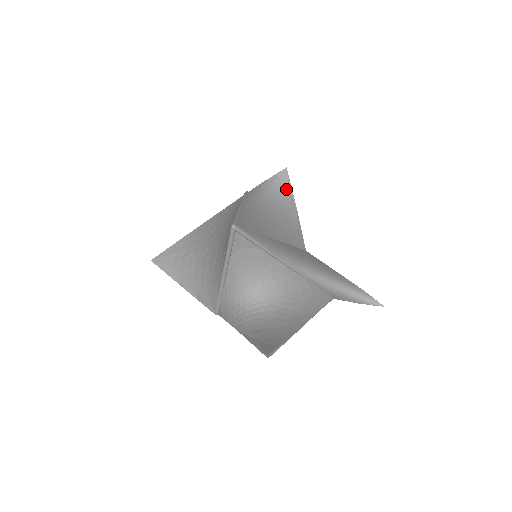
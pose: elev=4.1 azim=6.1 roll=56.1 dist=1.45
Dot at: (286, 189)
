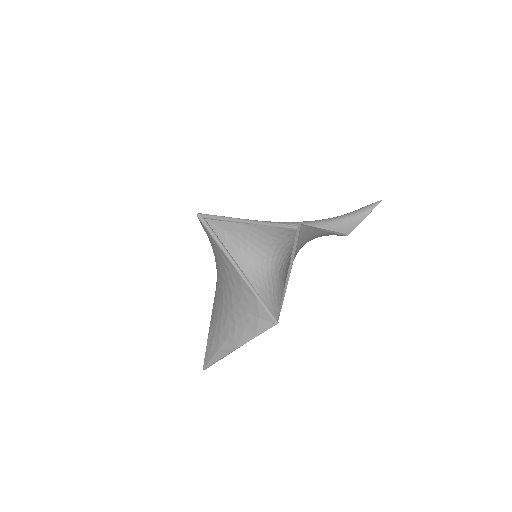
Dot at: occluded
